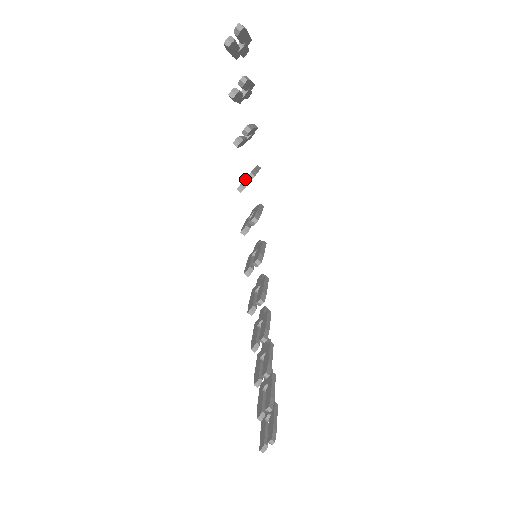
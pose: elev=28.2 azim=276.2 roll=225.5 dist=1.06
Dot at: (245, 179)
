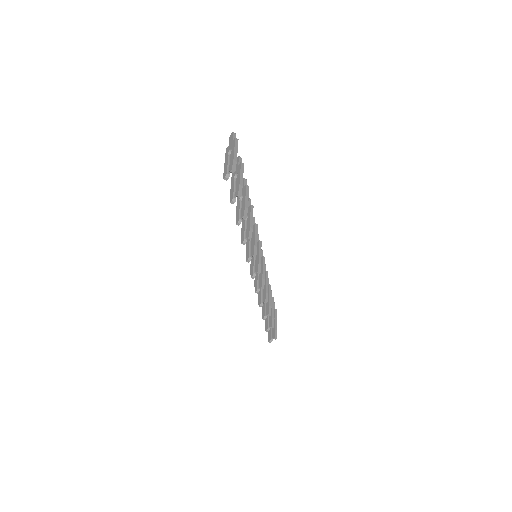
Dot at: (245, 228)
